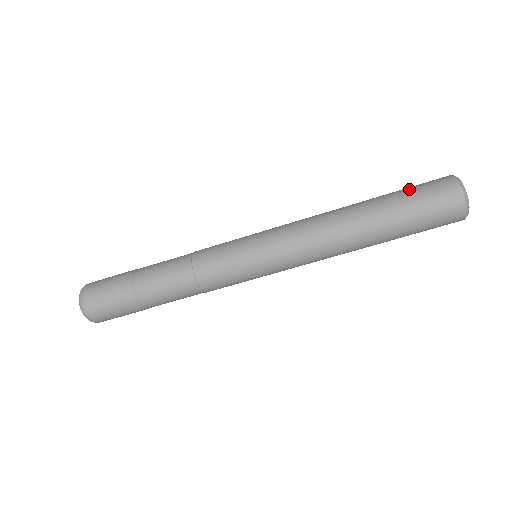
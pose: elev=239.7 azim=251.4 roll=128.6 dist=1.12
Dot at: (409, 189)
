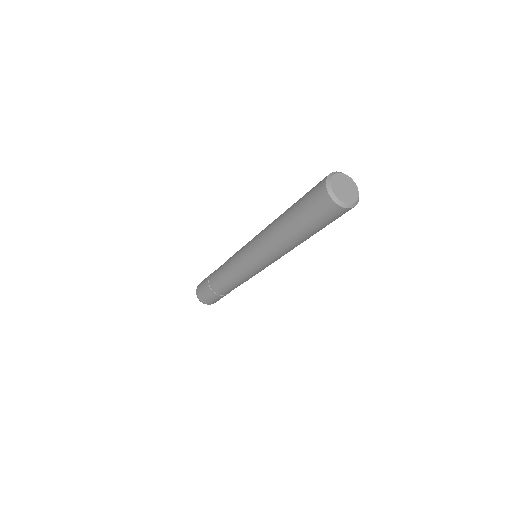
Dot at: (304, 207)
